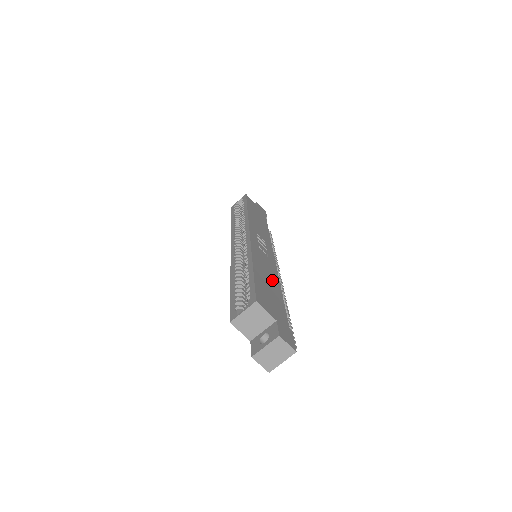
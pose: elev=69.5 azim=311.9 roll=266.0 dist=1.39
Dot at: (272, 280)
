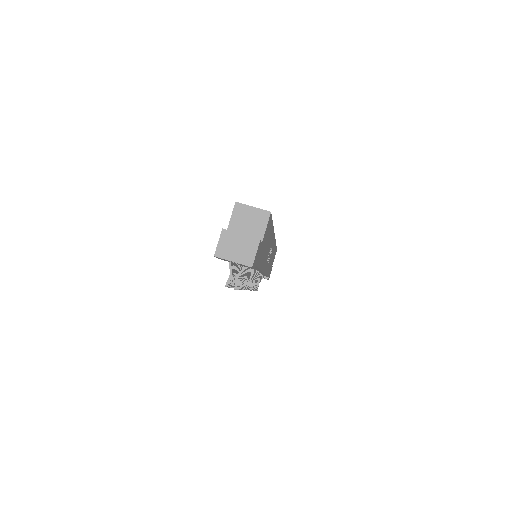
Dot at: occluded
